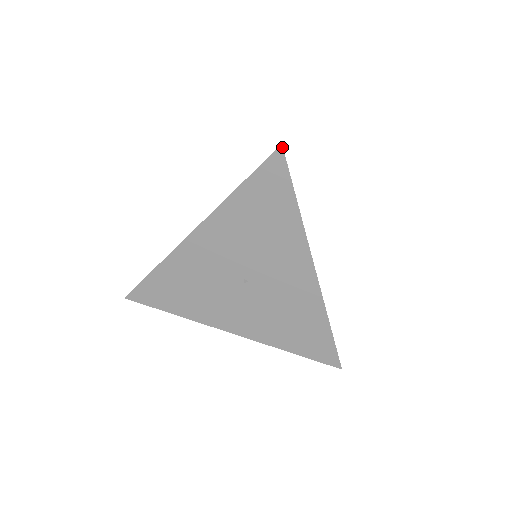
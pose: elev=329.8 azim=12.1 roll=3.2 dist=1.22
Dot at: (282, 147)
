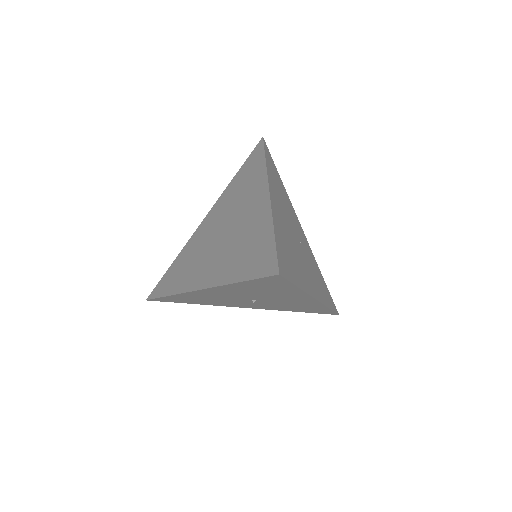
Dot at: (280, 275)
